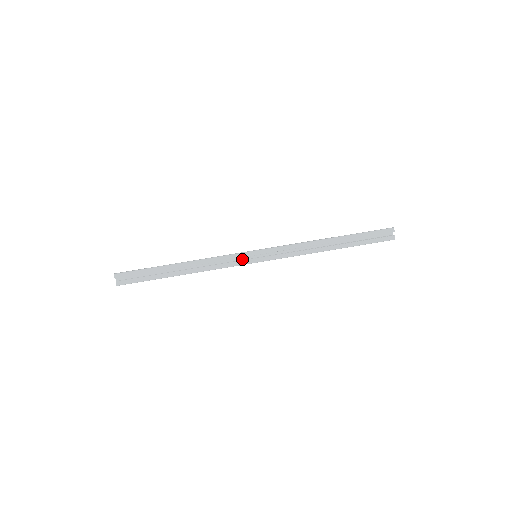
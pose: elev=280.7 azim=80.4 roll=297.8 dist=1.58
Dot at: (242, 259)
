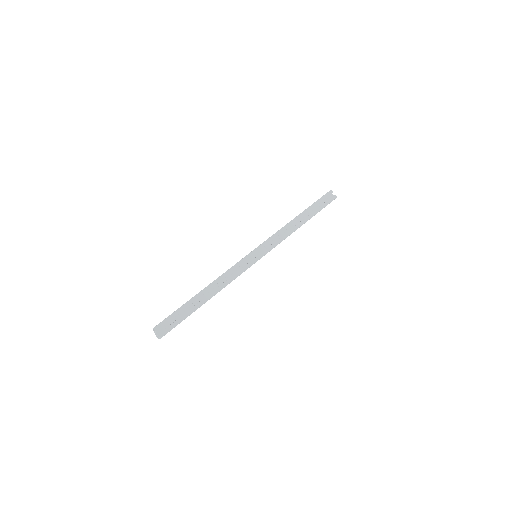
Dot at: (248, 263)
